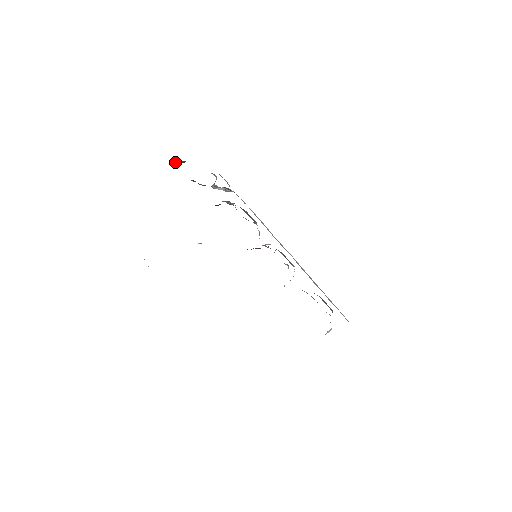
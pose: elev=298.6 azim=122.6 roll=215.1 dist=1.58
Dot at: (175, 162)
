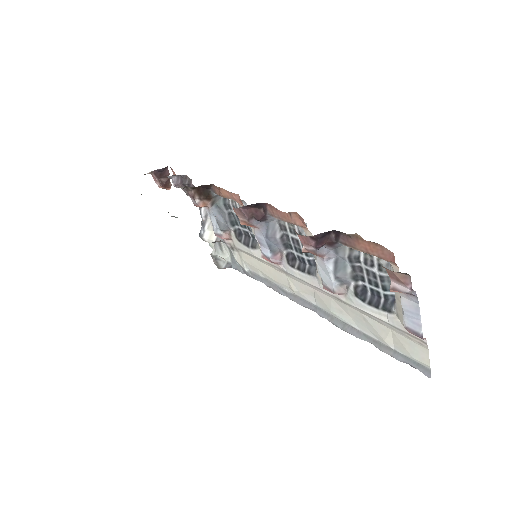
Dot at: (158, 180)
